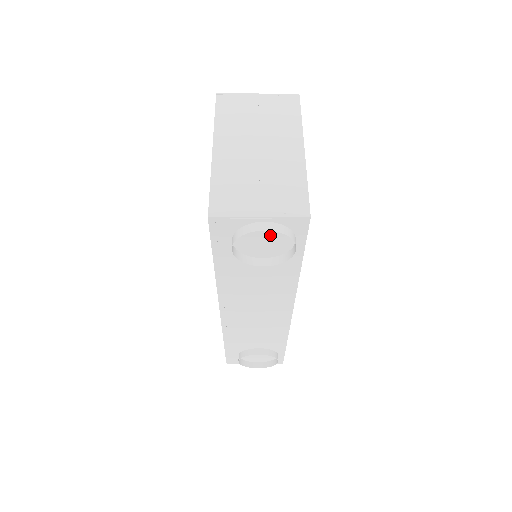
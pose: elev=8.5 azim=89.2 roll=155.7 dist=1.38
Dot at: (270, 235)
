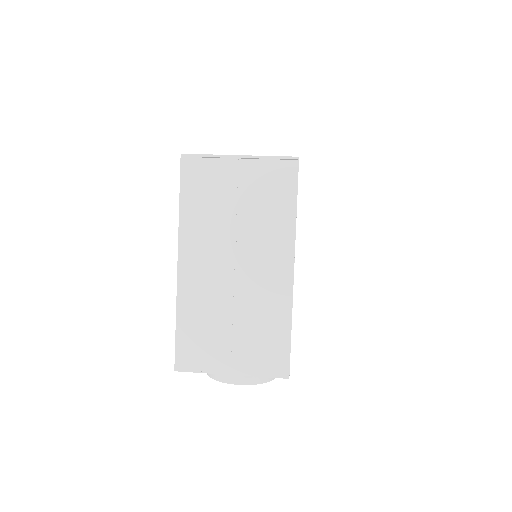
Dot at: occluded
